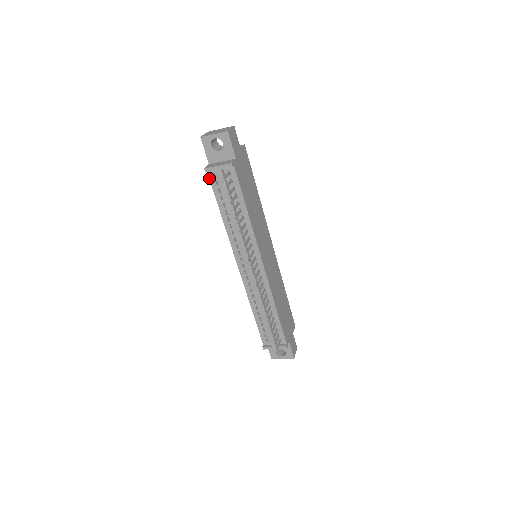
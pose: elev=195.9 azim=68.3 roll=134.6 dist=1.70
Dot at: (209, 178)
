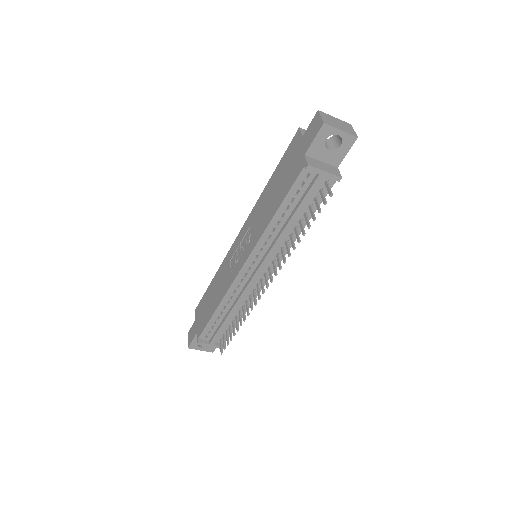
Dot at: (299, 174)
